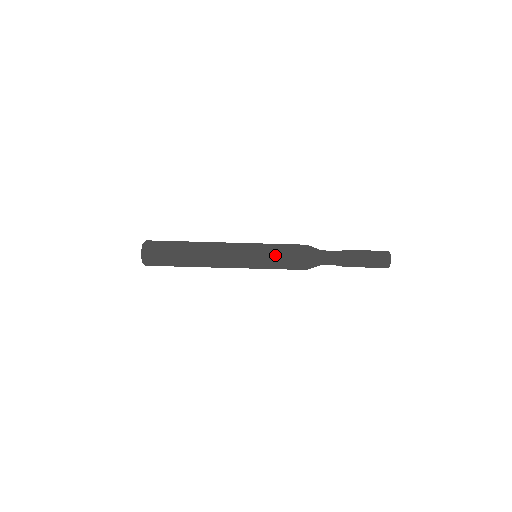
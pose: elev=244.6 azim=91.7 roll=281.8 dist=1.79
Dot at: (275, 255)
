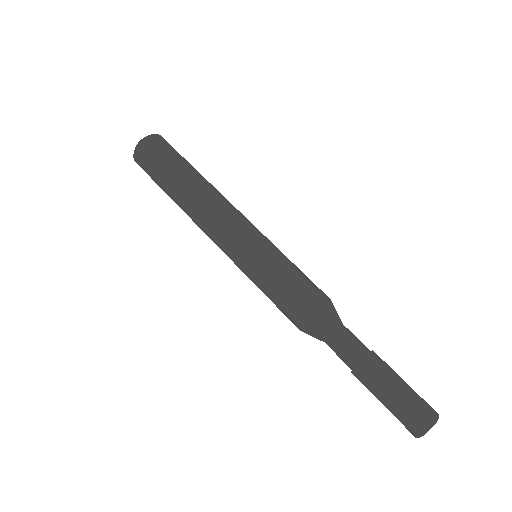
Dot at: (271, 274)
